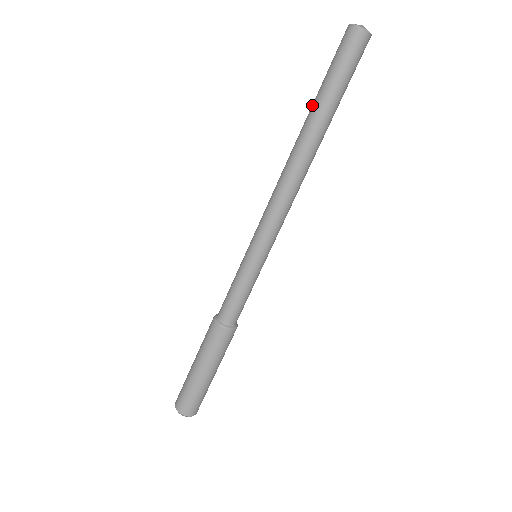
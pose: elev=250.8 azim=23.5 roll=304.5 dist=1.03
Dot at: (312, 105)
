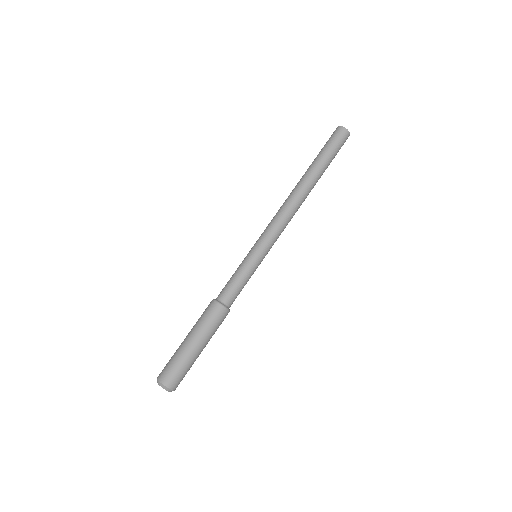
Dot at: (311, 164)
